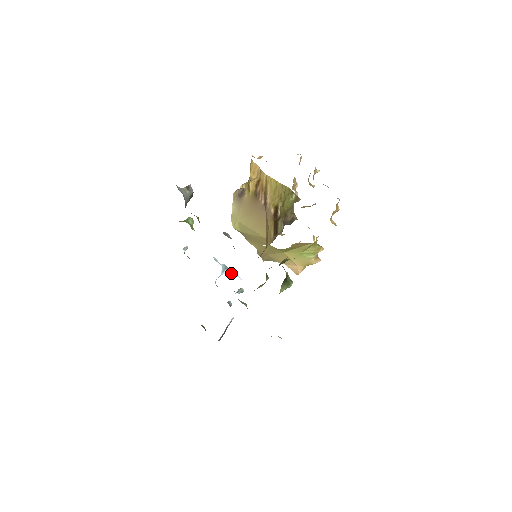
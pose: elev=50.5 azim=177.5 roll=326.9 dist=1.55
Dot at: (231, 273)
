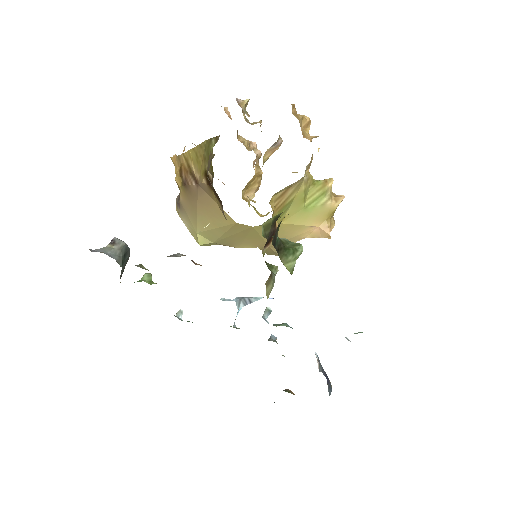
Dot at: (250, 301)
